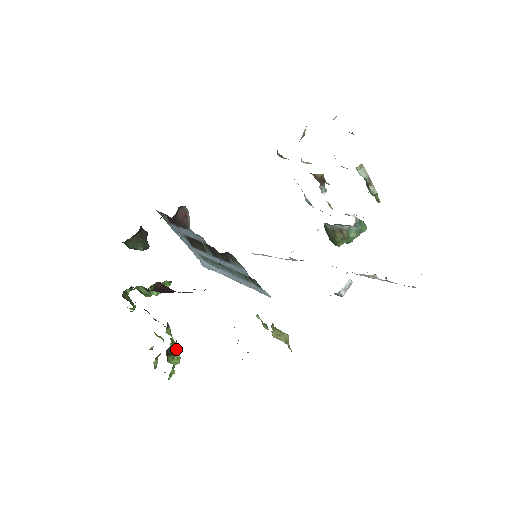
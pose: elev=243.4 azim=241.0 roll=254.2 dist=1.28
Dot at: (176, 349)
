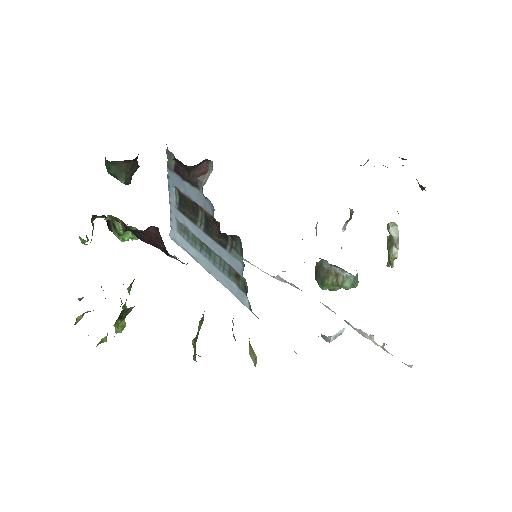
Dot at: occluded
